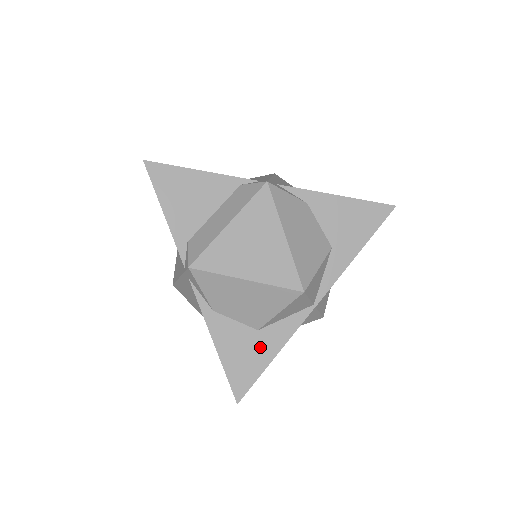
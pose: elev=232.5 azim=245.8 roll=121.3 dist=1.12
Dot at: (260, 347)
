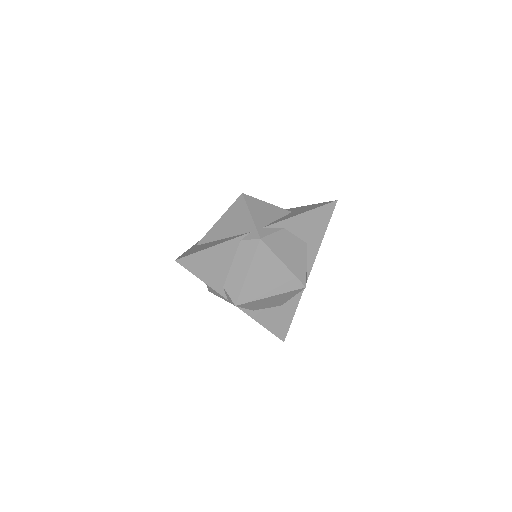
Dot at: (286, 312)
